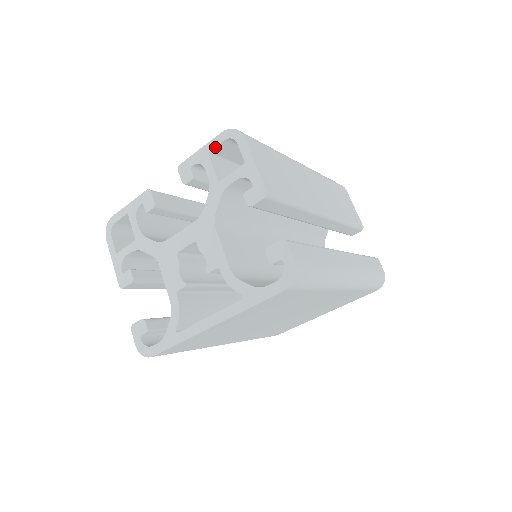
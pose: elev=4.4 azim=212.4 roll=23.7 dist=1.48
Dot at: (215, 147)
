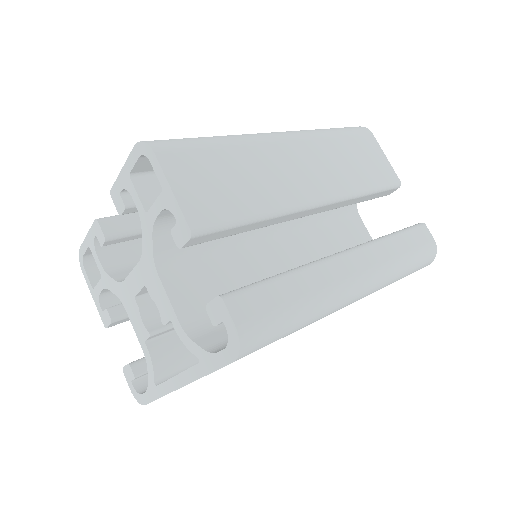
Dot at: (133, 167)
